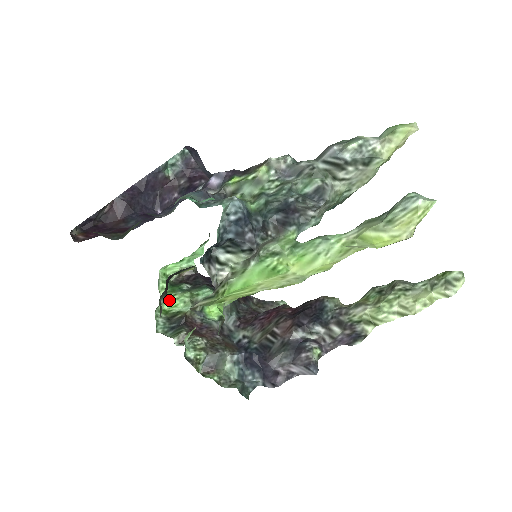
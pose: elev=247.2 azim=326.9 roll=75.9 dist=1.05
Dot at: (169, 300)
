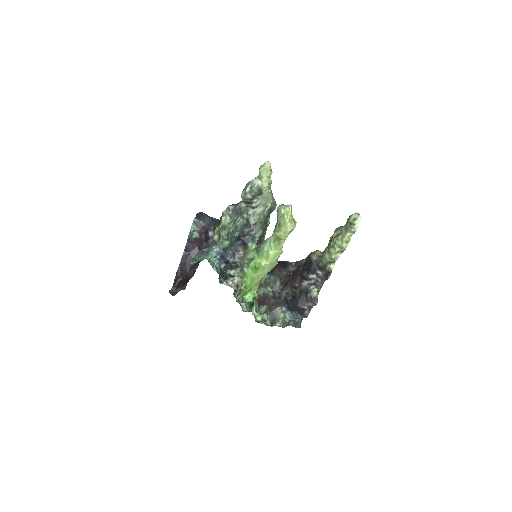
Dot at: occluded
